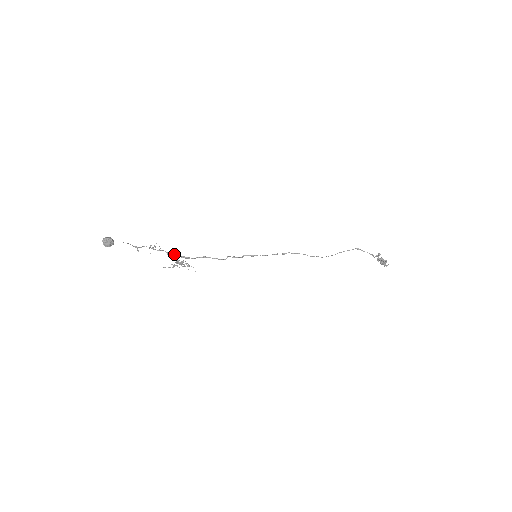
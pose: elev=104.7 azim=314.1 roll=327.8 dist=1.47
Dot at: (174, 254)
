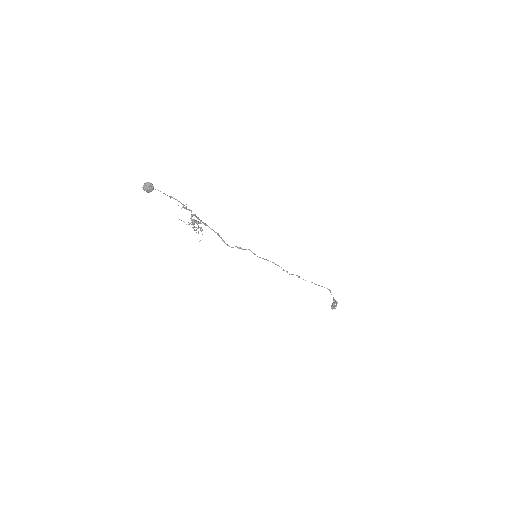
Dot at: occluded
